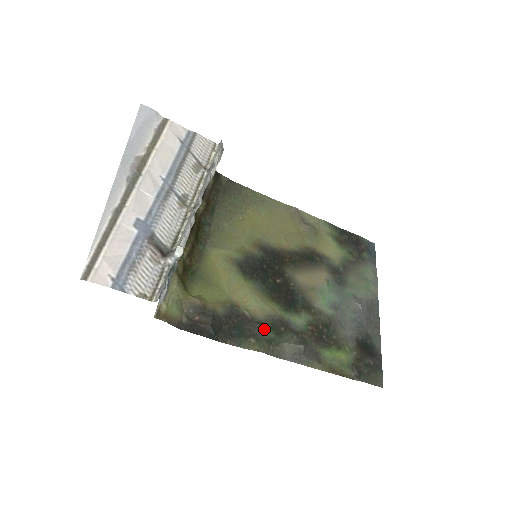
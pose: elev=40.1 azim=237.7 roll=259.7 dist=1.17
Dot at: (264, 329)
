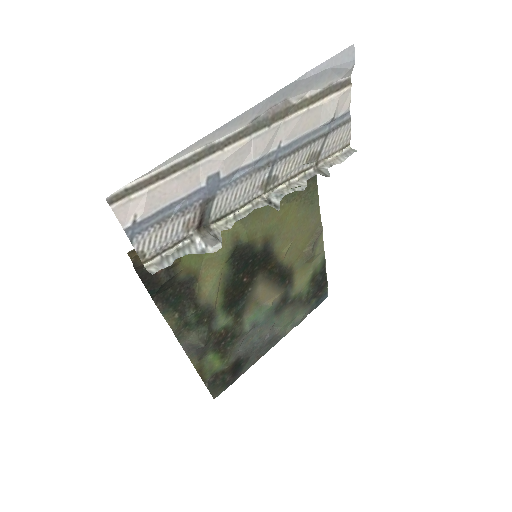
Dot at: (194, 313)
